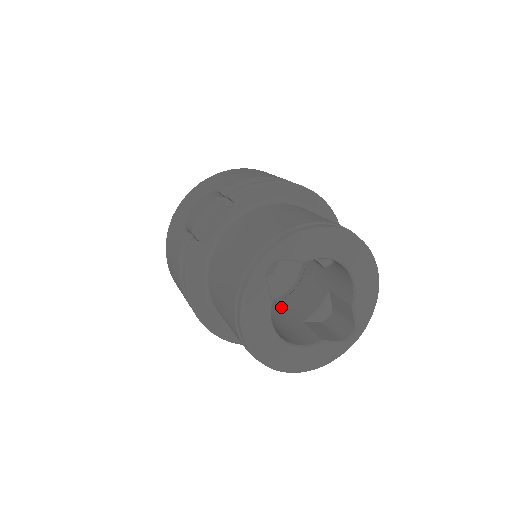
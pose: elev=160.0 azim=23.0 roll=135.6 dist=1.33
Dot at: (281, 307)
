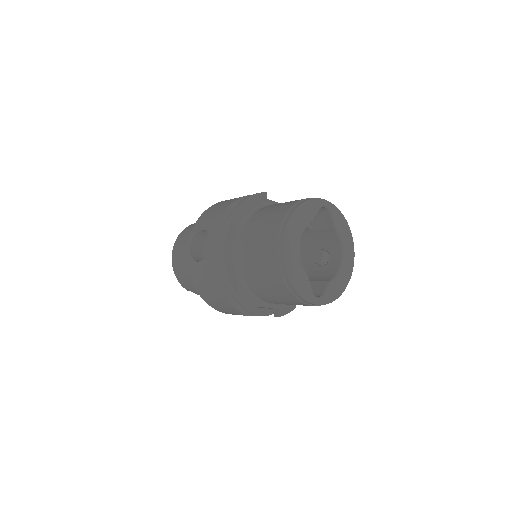
Dot at: occluded
